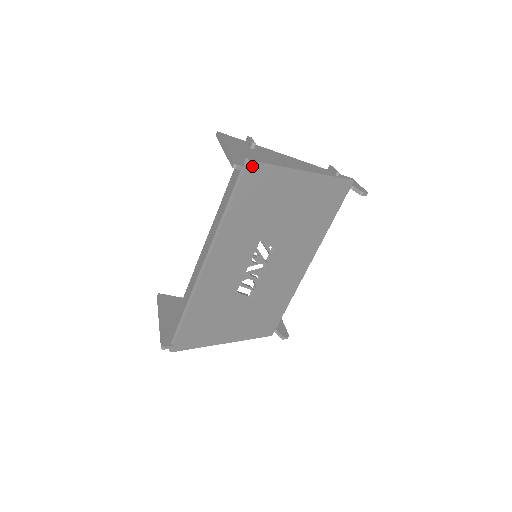
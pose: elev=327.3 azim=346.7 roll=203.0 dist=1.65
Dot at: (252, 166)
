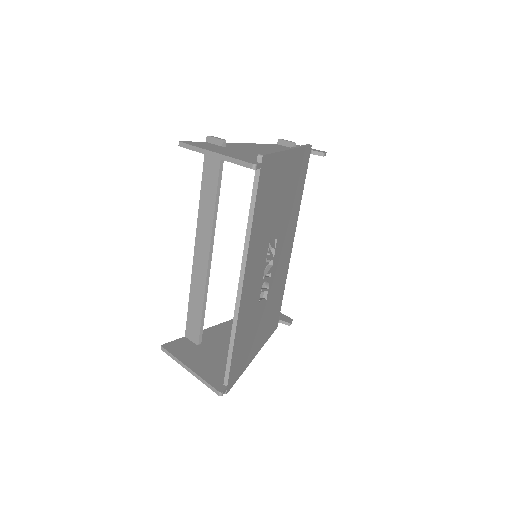
Dot at: (264, 161)
